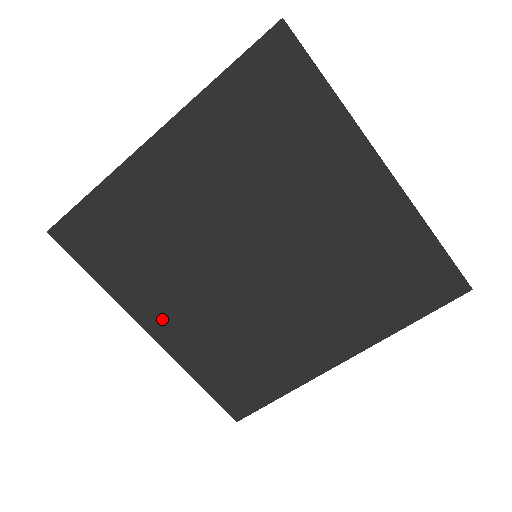
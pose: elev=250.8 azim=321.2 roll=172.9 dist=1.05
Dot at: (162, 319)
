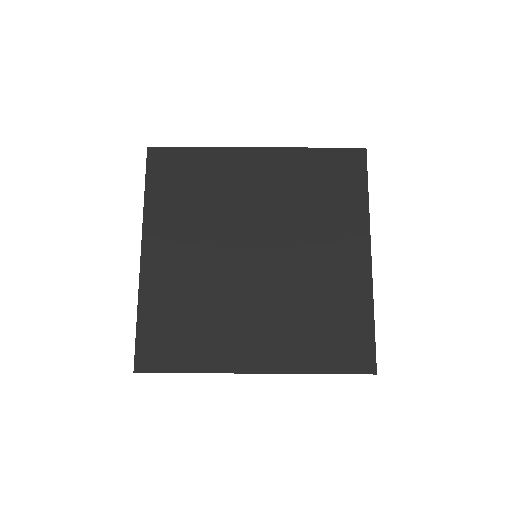
Dot at: (251, 352)
